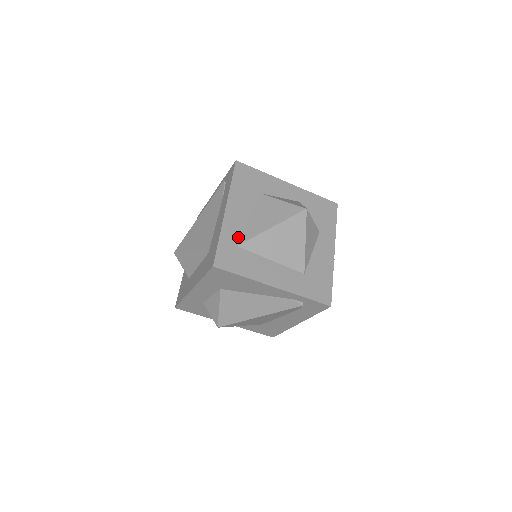
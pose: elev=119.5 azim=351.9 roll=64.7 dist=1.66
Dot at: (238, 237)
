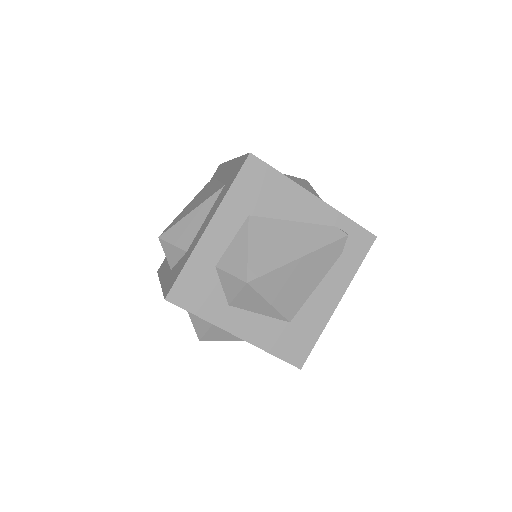
Dot at: occluded
